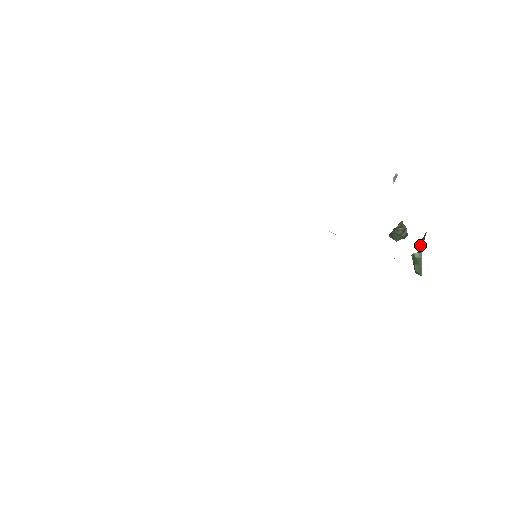
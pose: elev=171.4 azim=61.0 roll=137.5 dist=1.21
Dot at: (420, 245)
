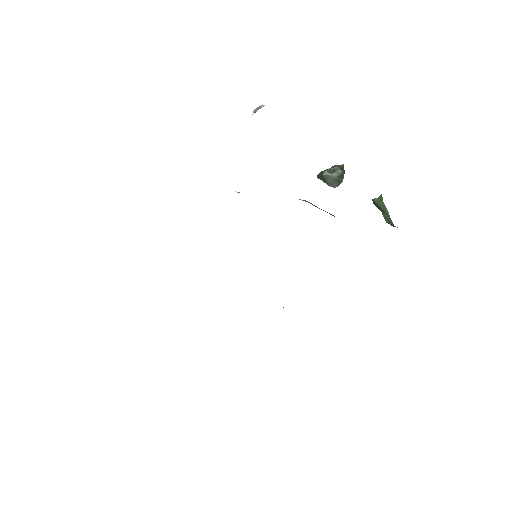
Dot at: occluded
